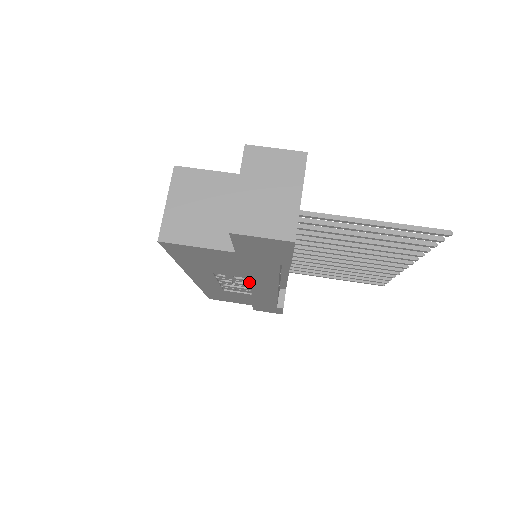
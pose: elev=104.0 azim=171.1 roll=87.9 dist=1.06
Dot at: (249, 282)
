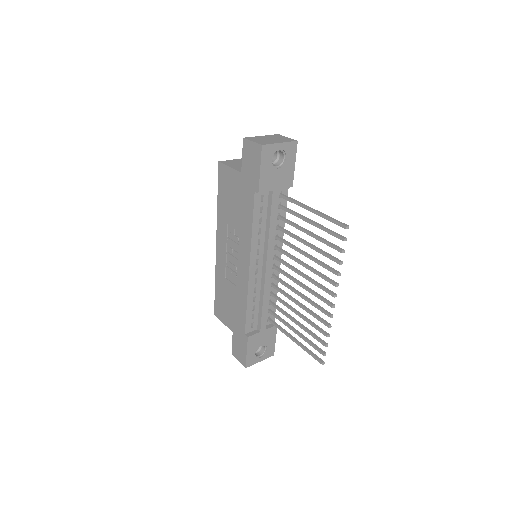
Dot at: (239, 245)
